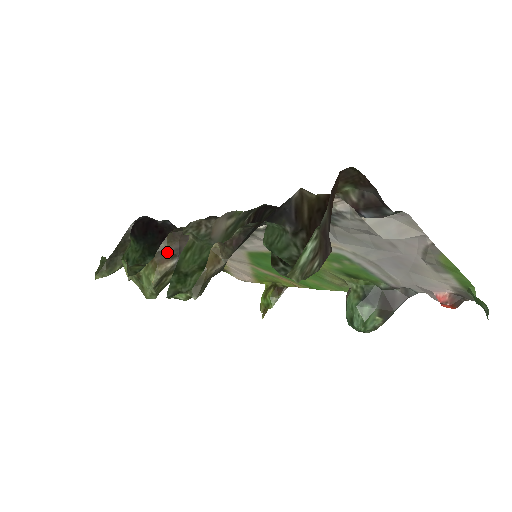
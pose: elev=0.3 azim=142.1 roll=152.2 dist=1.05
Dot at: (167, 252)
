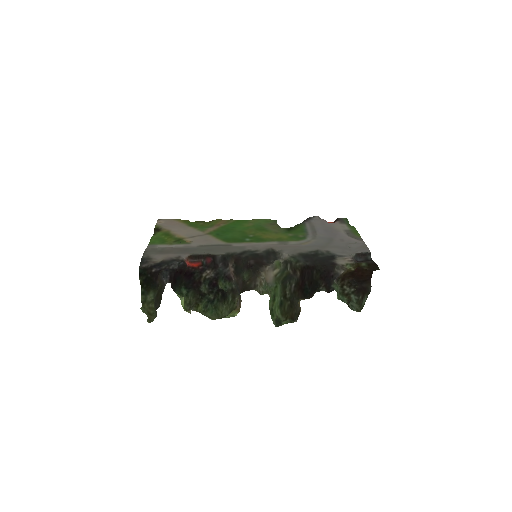
Dot at: (239, 300)
